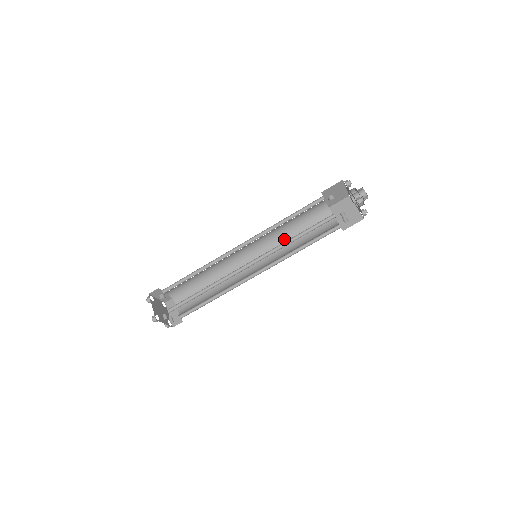
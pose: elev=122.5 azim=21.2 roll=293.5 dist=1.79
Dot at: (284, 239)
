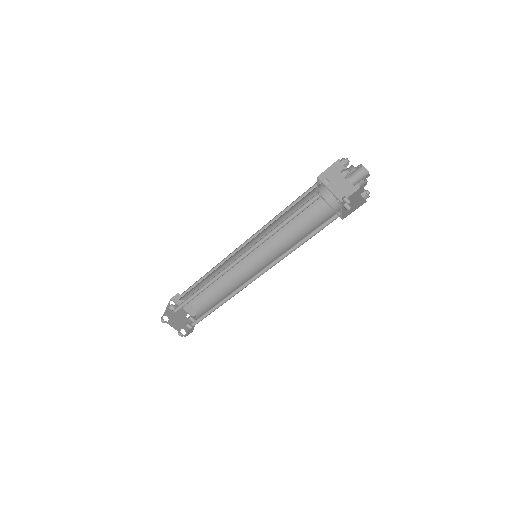
Dot at: (276, 224)
